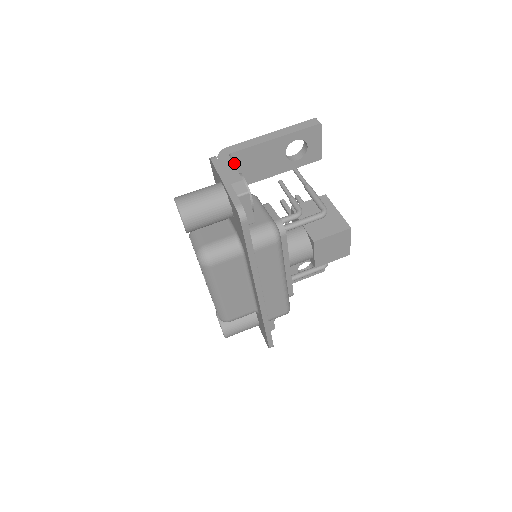
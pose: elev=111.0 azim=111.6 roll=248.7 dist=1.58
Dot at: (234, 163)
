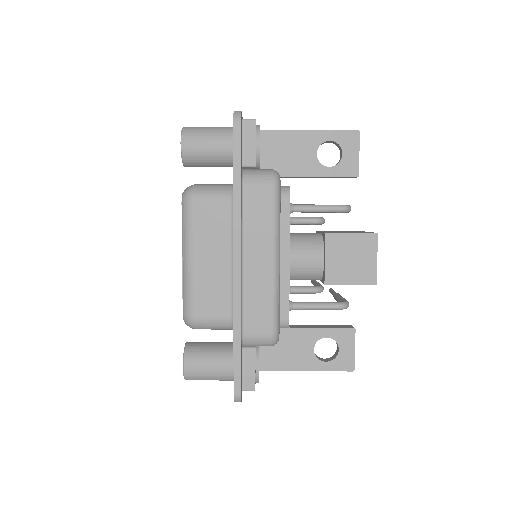
Dot at: (260, 144)
